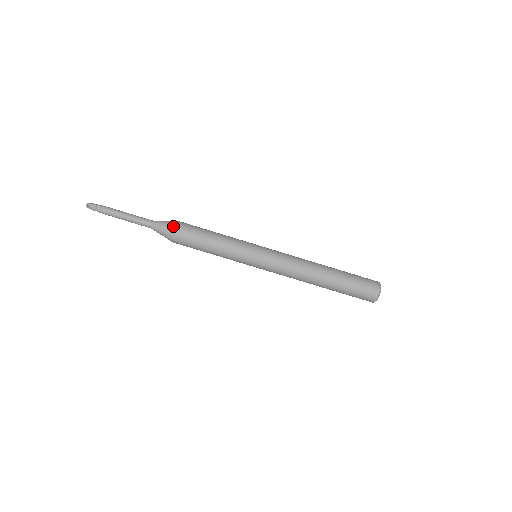
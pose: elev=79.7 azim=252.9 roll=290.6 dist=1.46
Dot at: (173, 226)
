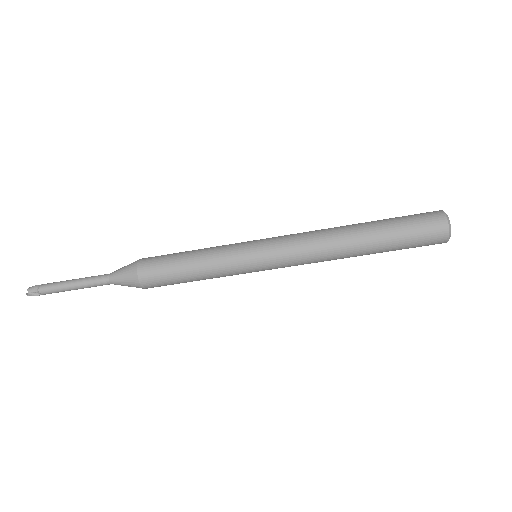
Dot at: (134, 277)
